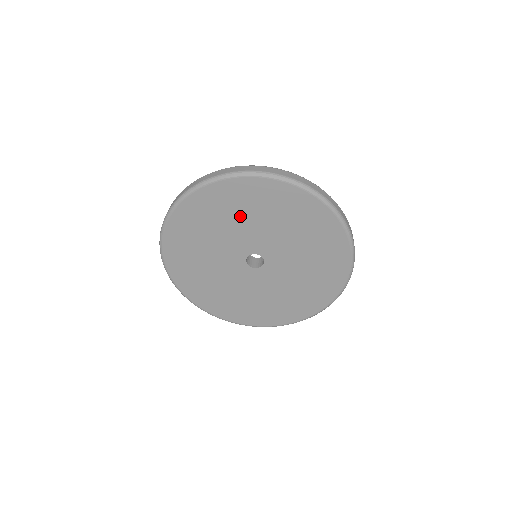
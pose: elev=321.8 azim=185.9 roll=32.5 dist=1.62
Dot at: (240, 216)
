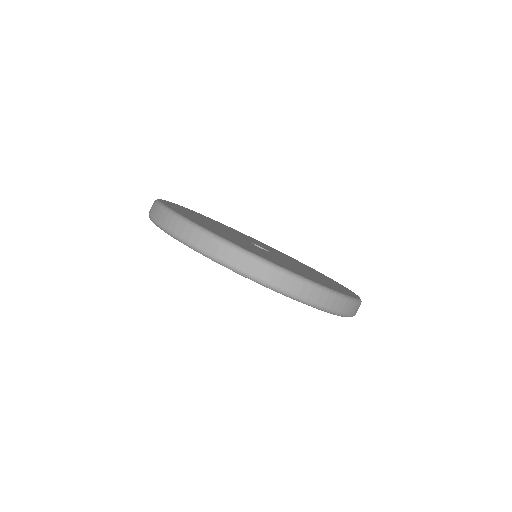
Dot at: occluded
